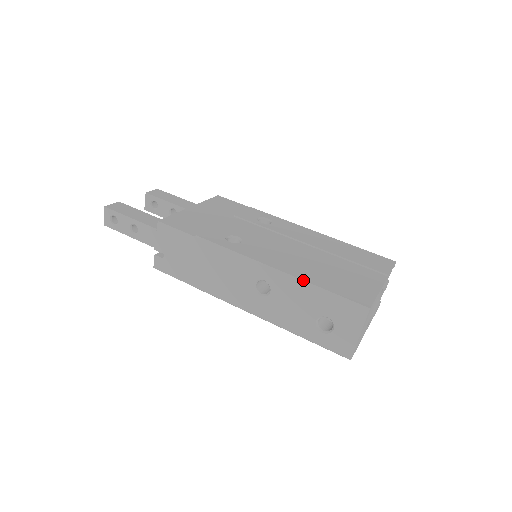
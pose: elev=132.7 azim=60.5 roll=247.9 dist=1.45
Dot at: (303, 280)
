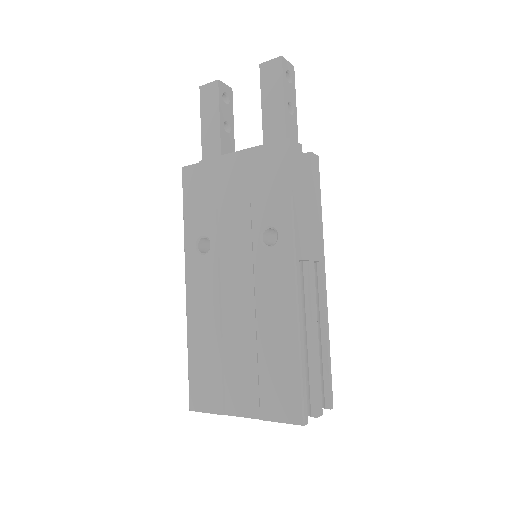
Dot at: (187, 340)
